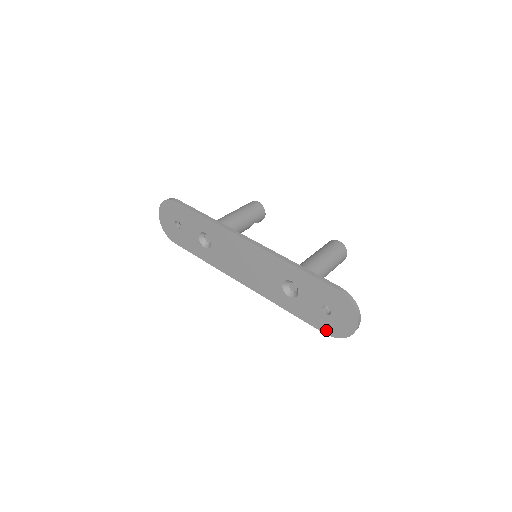
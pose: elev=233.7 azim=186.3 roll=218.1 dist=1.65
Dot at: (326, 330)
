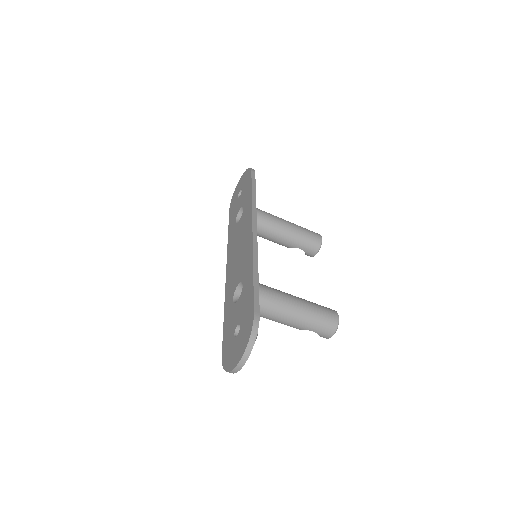
Dot at: (224, 353)
